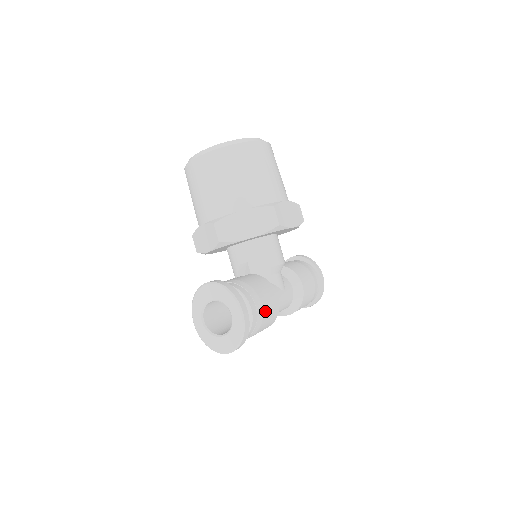
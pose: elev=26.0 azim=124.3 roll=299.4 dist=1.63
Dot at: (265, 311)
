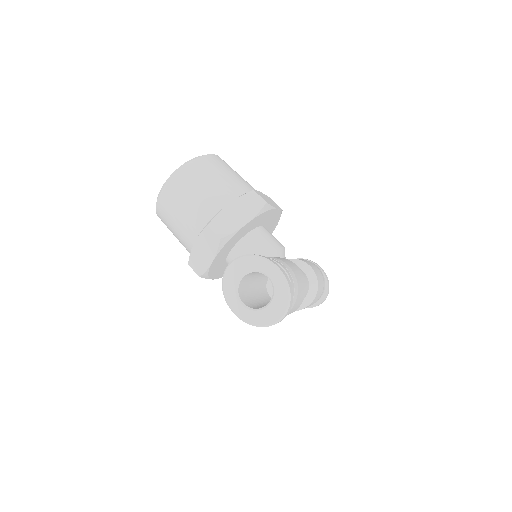
Dot at: (294, 273)
